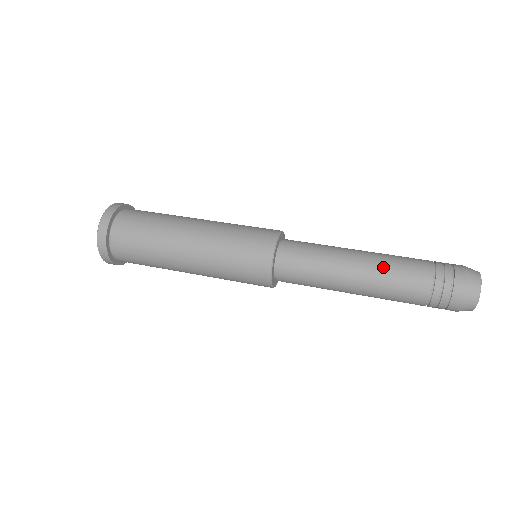
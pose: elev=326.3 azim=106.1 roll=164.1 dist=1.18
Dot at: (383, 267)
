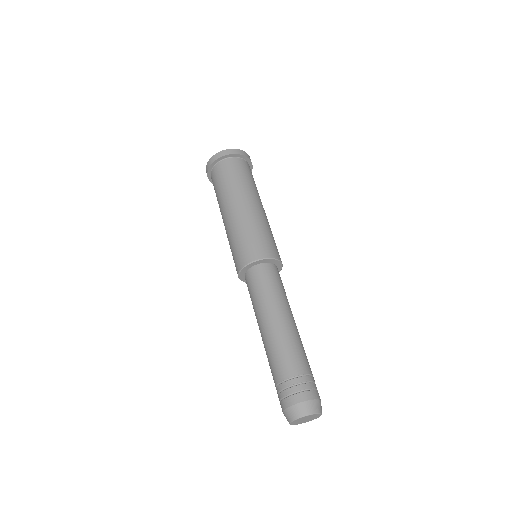
Dot at: (269, 344)
